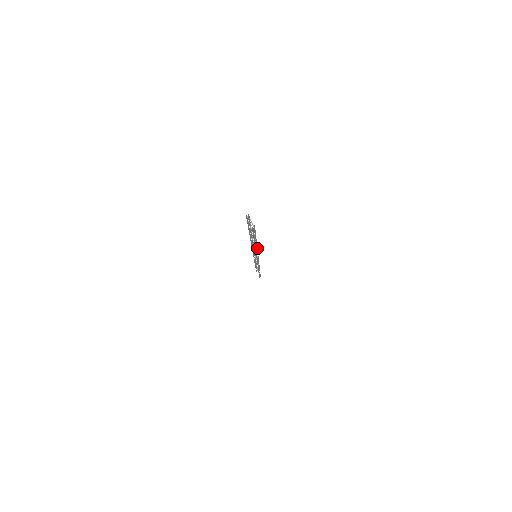
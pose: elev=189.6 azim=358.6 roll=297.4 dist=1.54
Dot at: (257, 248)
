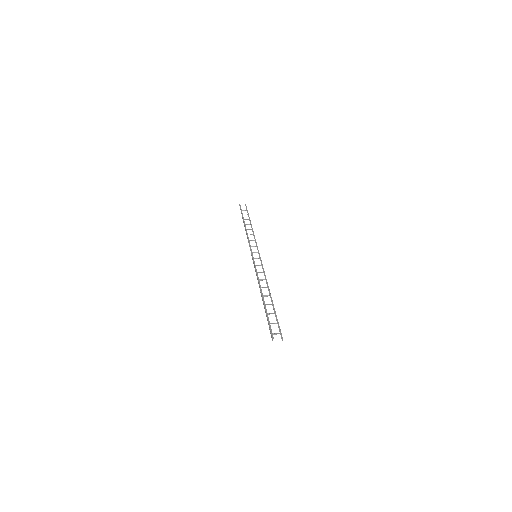
Dot at: (268, 286)
